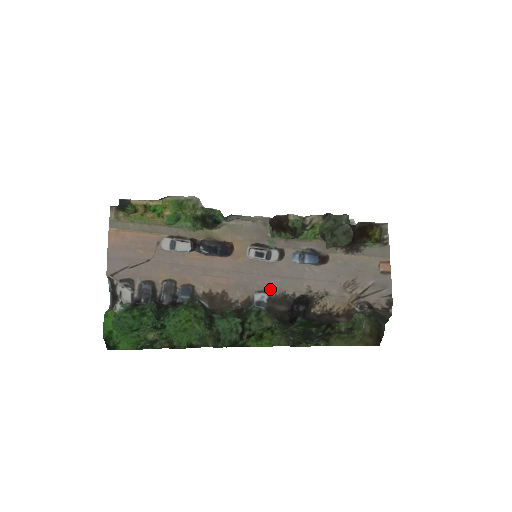
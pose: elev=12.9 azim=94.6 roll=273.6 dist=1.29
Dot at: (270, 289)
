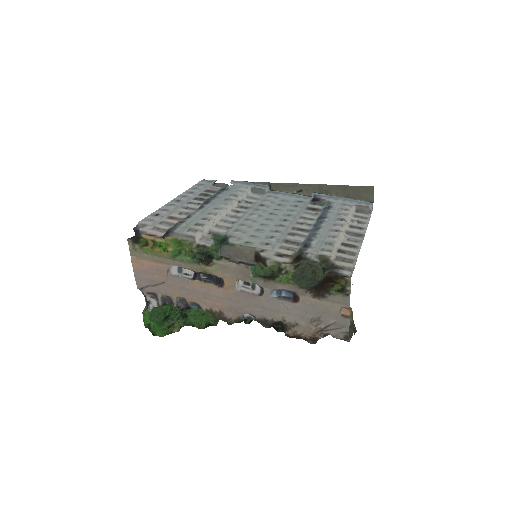
Dot at: (254, 314)
